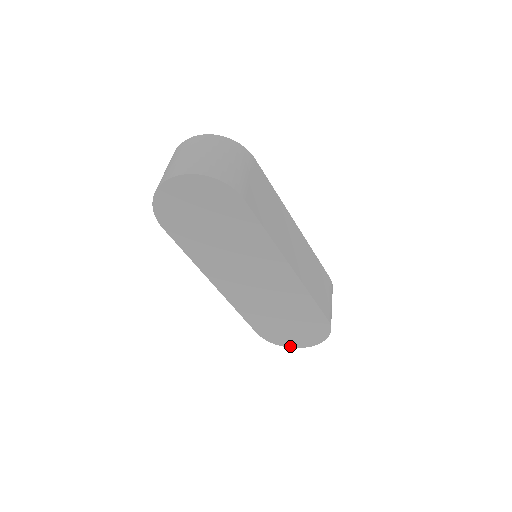
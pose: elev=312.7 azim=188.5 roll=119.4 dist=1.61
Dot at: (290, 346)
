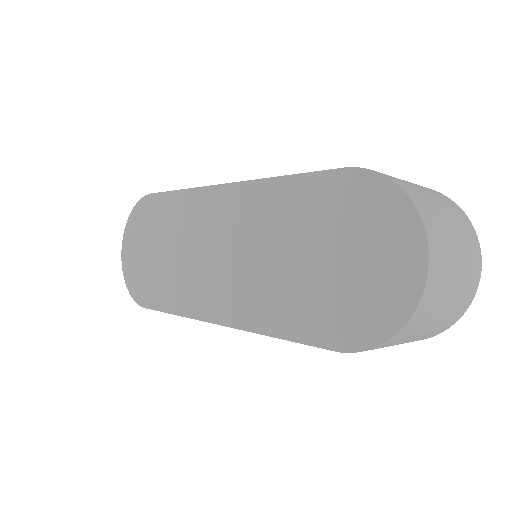
Dot at: (409, 307)
